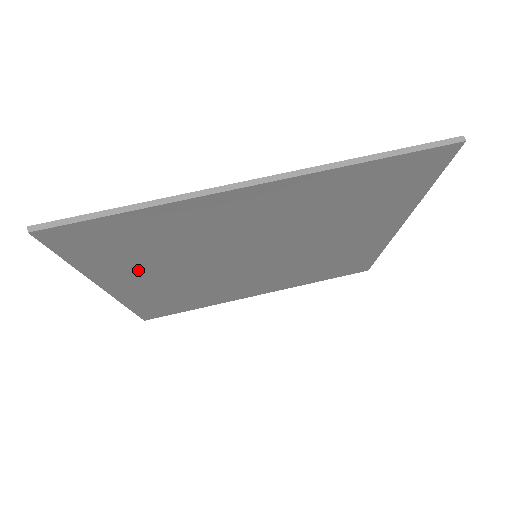
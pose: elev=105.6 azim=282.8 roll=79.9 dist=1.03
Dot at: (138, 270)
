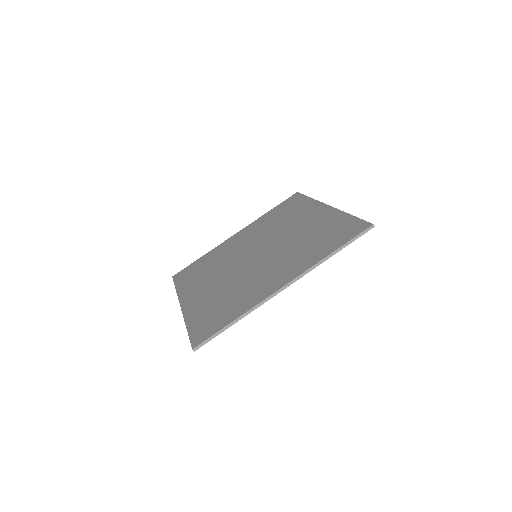
Dot at: occluded
